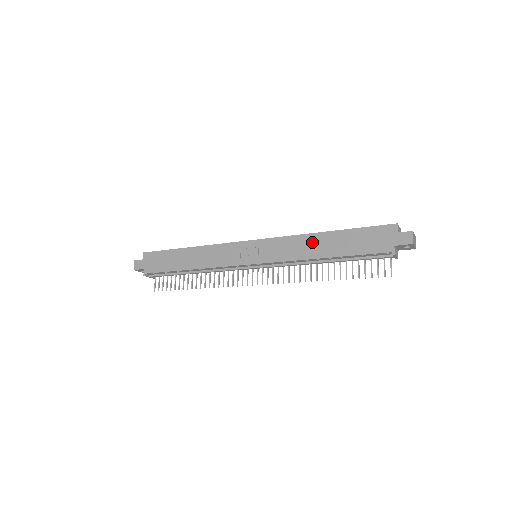
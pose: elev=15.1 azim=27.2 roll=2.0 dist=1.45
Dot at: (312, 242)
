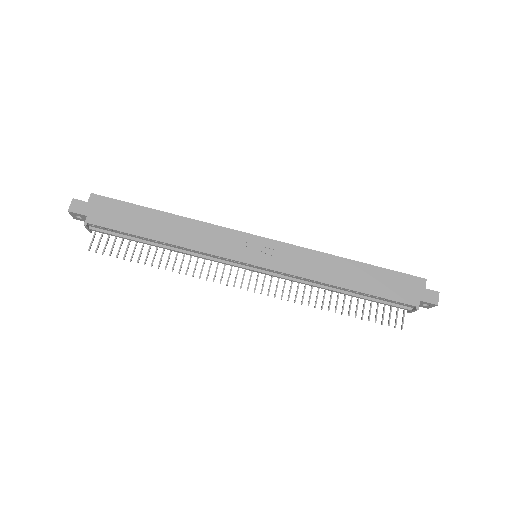
Dot at: (335, 266)
